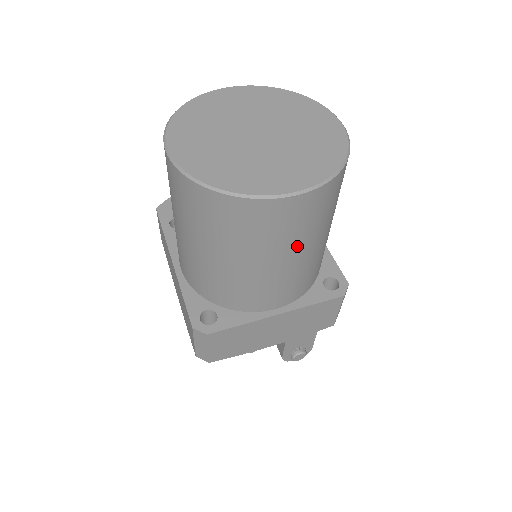
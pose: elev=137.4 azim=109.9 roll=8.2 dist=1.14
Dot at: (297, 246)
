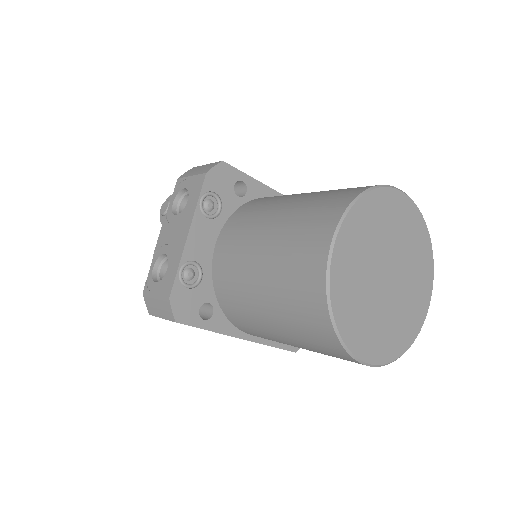
Dot at: occluded
